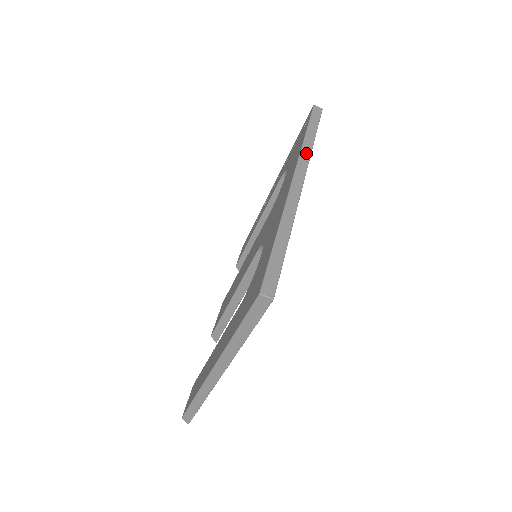
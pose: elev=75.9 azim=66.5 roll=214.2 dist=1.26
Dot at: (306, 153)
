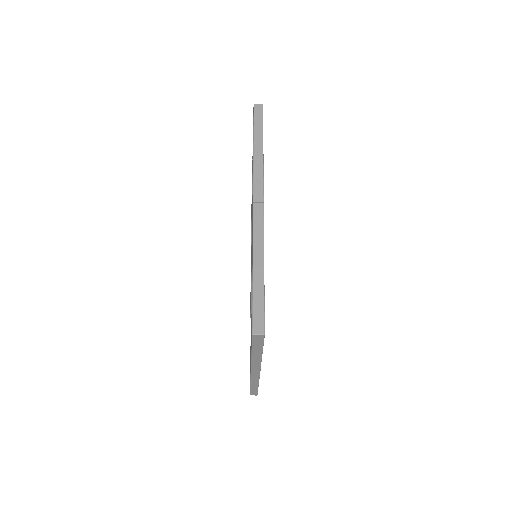
Dot at: (259, 169)
